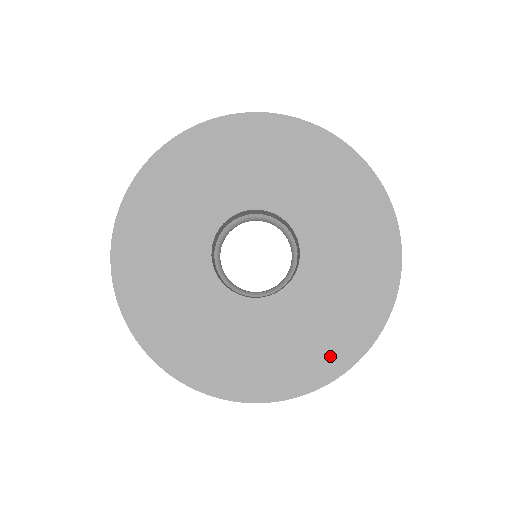
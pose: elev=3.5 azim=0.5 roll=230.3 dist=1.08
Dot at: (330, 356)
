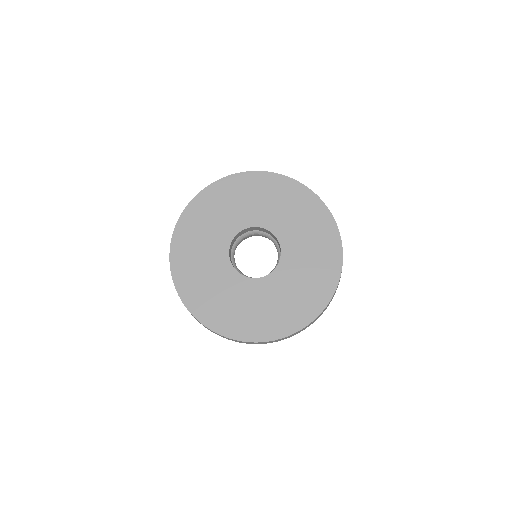
Dot at: (296, 314)
